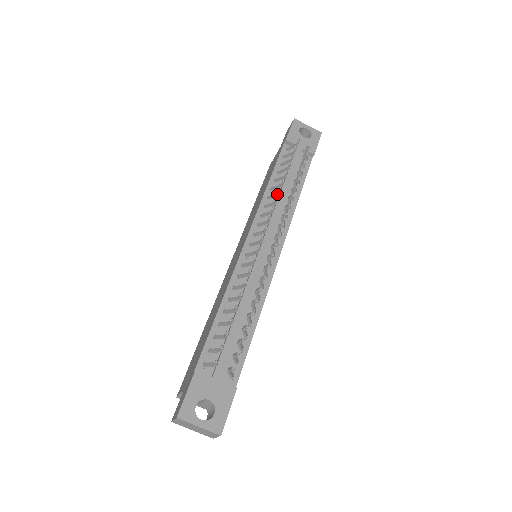
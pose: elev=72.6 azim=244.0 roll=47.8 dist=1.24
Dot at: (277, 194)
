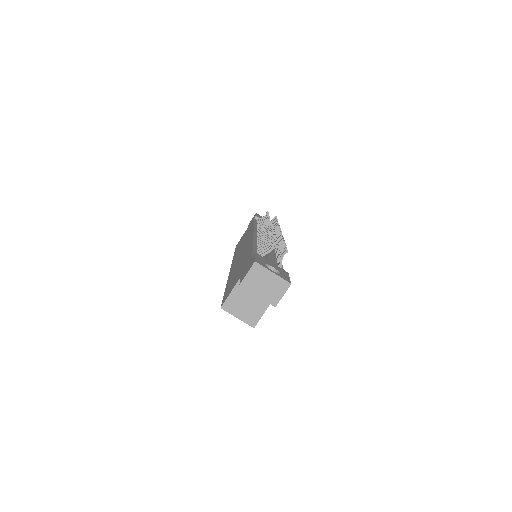
Dot at: (266, 222)
